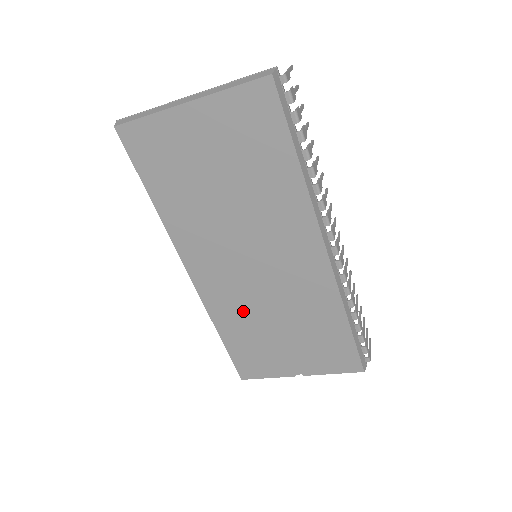
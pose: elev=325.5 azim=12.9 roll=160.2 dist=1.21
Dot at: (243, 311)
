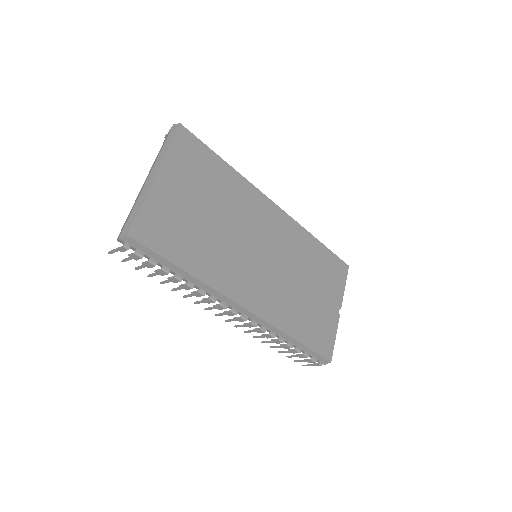
Dot at: (288, 299)
